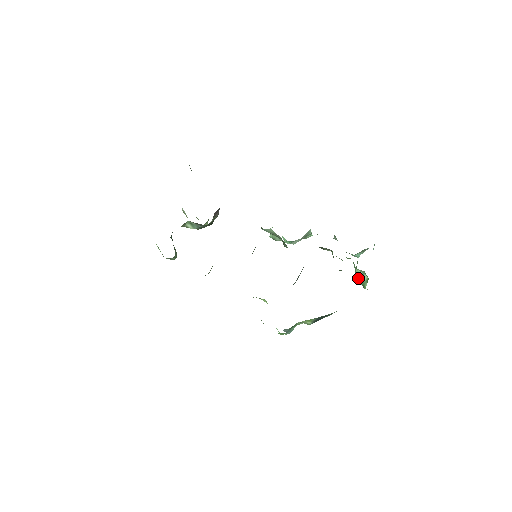
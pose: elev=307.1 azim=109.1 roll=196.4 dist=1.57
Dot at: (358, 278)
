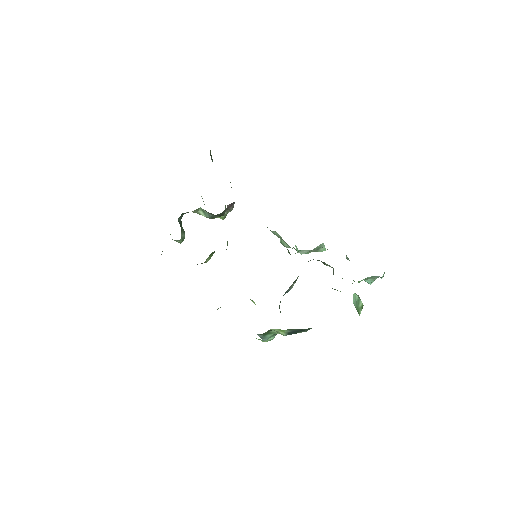
Dot at: (354, 302)
